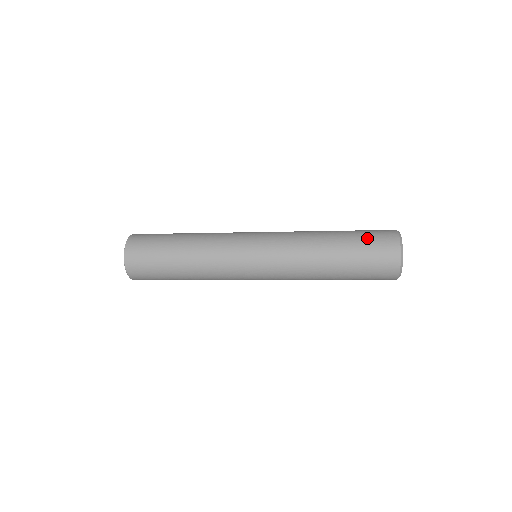
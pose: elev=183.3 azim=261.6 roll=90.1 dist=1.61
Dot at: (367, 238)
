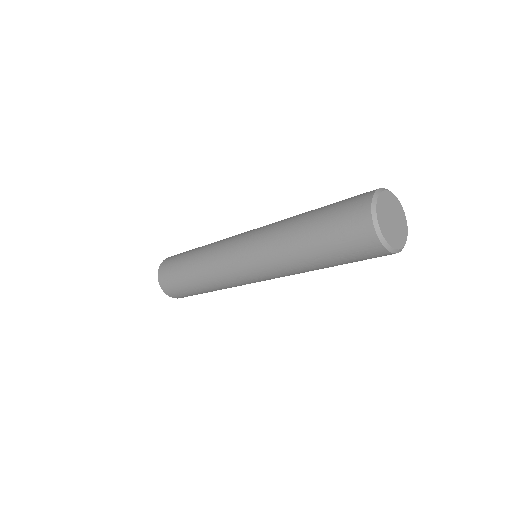
Dot at: occluded
